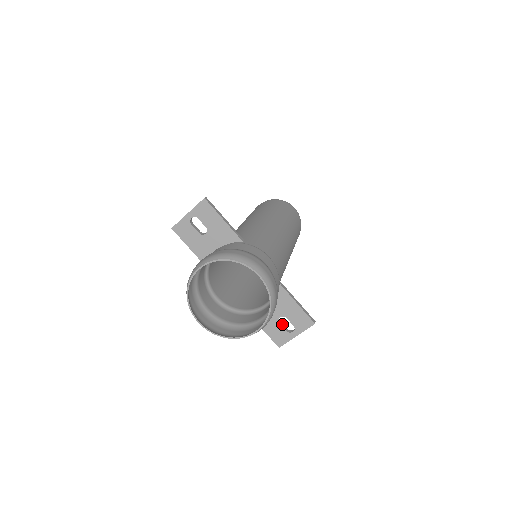
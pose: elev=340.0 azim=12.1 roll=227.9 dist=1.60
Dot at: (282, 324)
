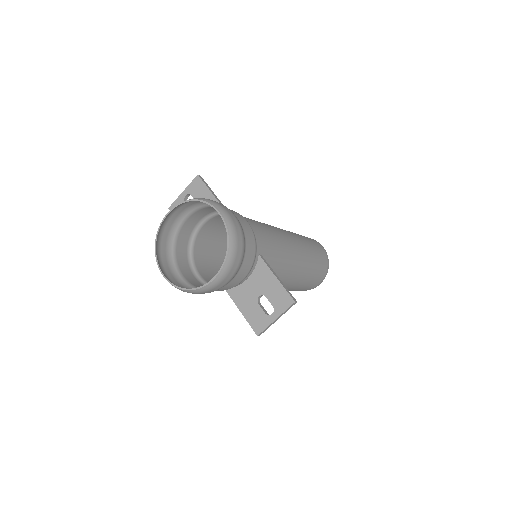
Dot at: (262, 307)
